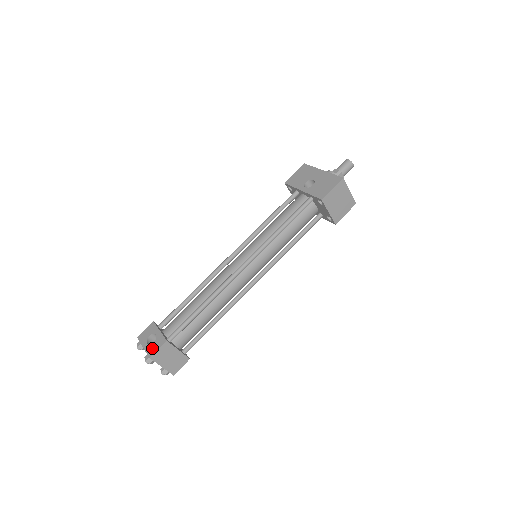
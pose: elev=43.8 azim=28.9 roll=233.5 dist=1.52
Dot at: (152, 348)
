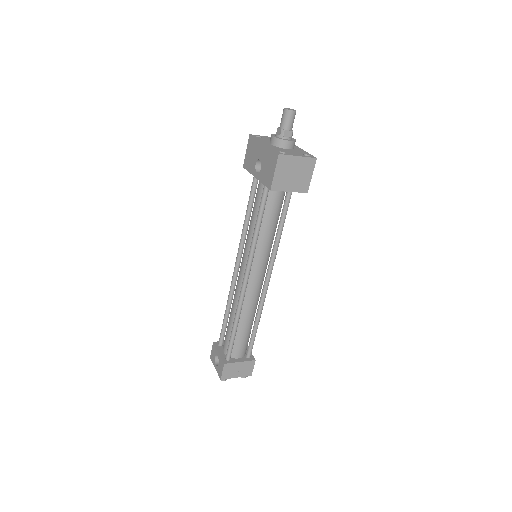
Dot at: (219, 370)
